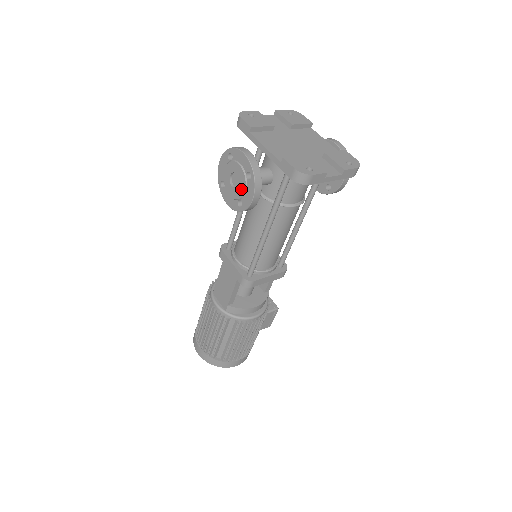
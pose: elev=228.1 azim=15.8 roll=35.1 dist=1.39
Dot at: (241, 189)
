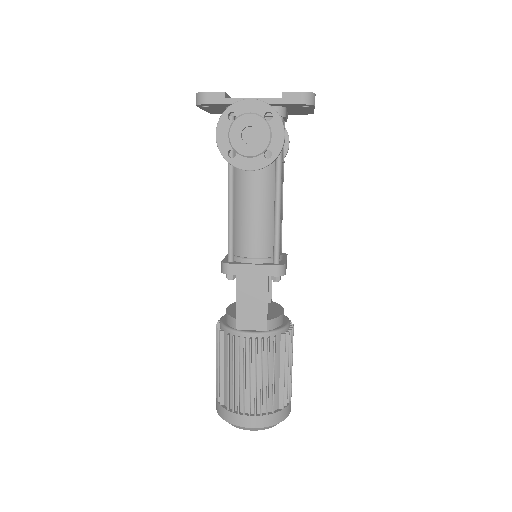
Dot at: (264, 136)
